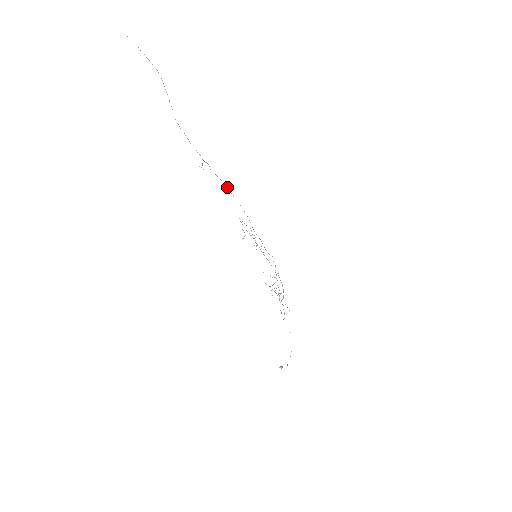
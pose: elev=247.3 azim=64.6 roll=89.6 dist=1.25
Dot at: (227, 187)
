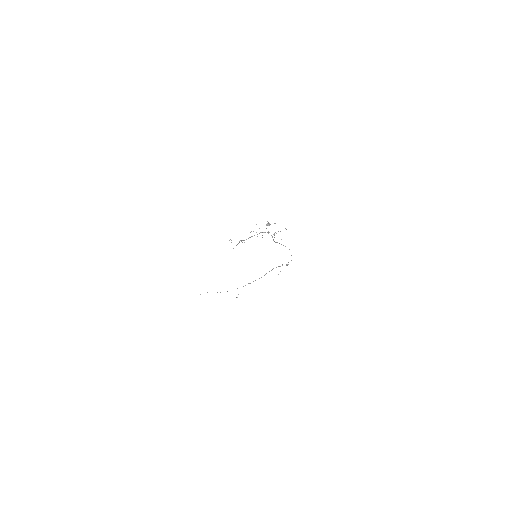
Dot at: occluded
